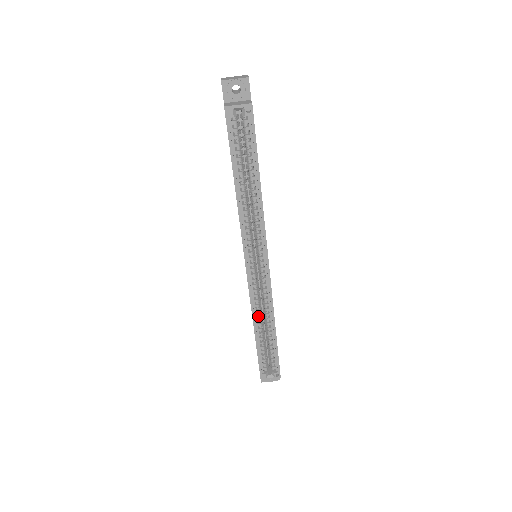
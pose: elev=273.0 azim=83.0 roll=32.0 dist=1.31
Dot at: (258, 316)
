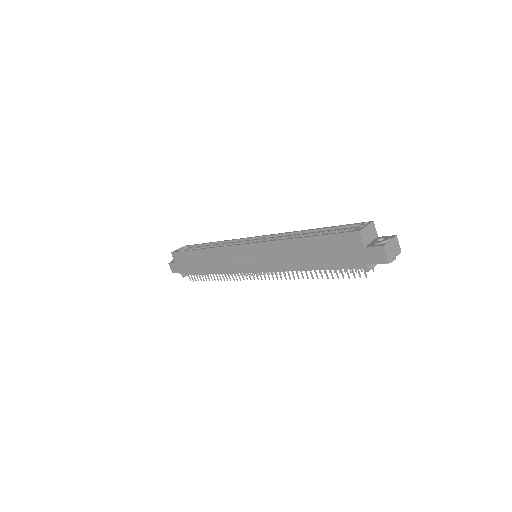
Dot at: occluded
